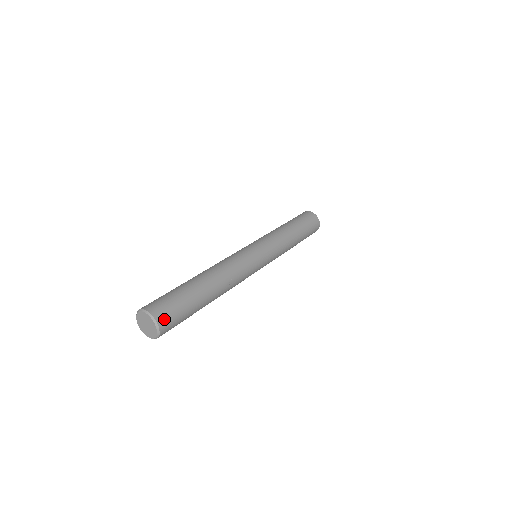
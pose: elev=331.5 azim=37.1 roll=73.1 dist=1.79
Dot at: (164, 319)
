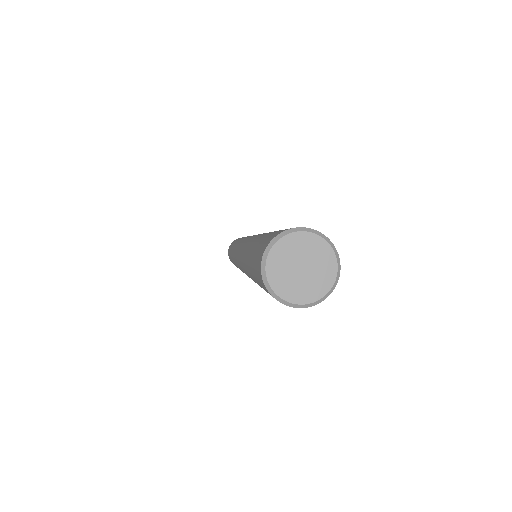
Dot at: occluded
